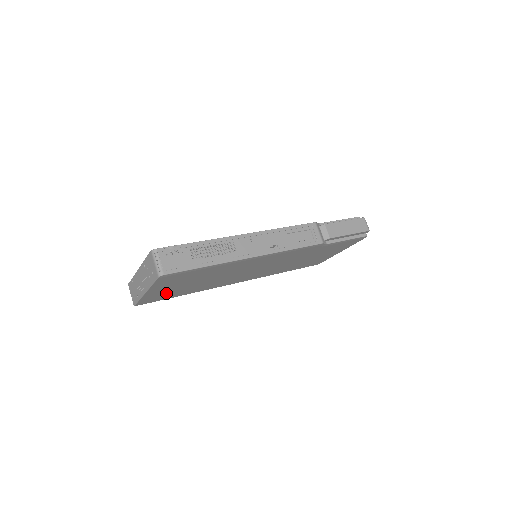
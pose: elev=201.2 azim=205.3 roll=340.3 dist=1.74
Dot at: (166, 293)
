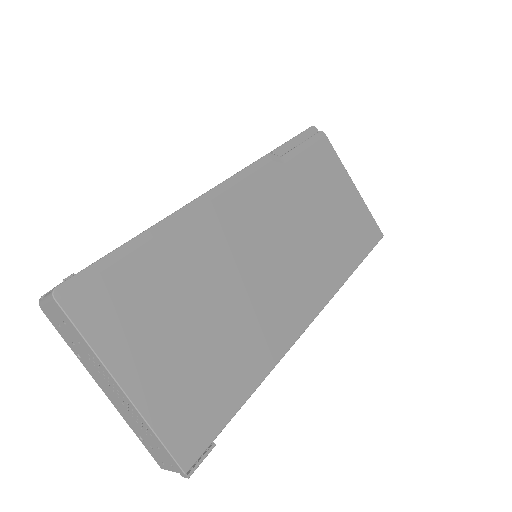
Dot at: (187, 387)
